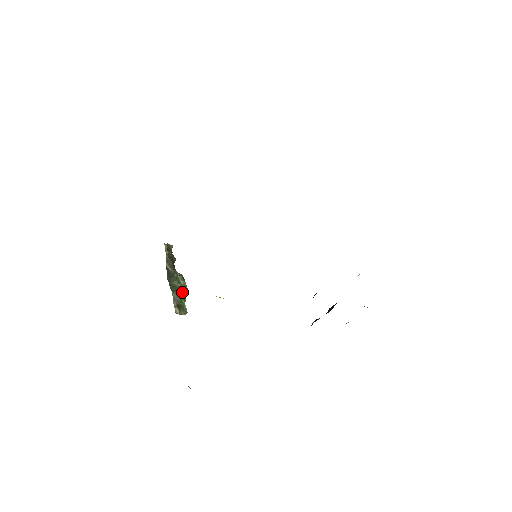
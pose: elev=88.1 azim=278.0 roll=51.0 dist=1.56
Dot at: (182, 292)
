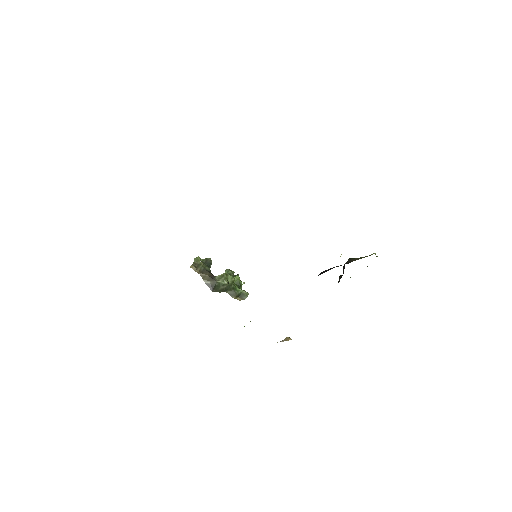
Dot at: (232, 285)
